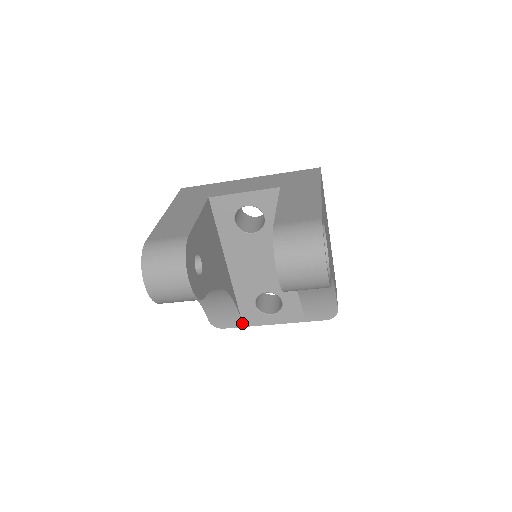
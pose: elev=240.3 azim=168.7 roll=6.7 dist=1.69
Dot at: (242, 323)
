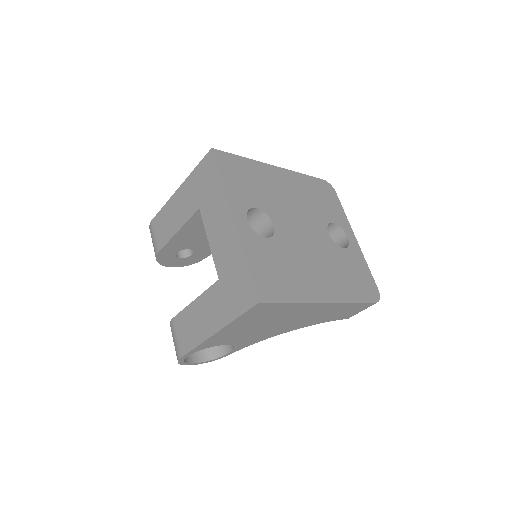
Dot at: occluded
